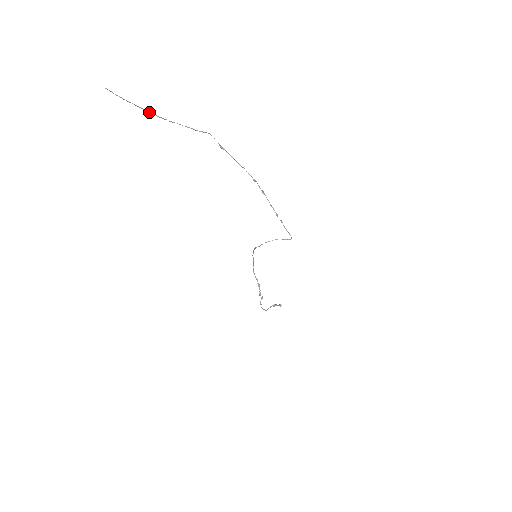
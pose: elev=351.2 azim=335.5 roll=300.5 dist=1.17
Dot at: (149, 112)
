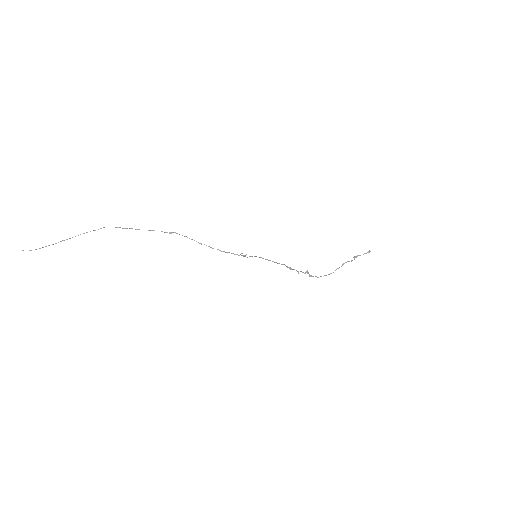
Dot at: (56, 243)
